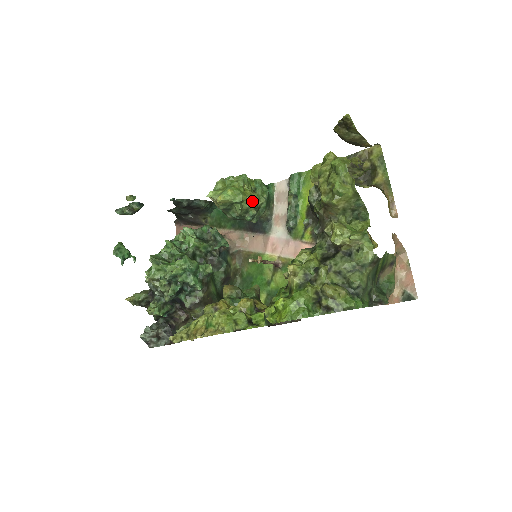
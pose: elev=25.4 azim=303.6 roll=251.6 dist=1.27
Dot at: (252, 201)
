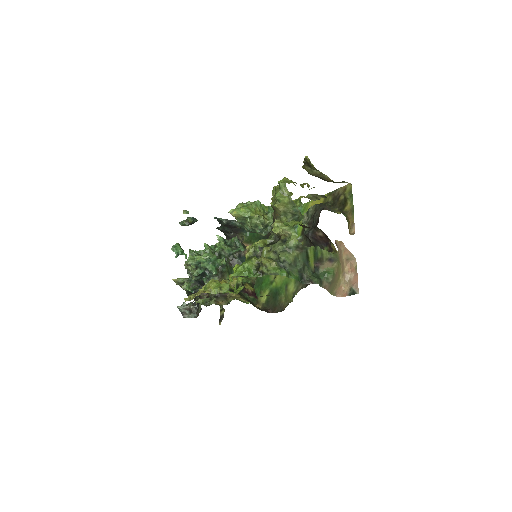
Dot at: (260, 219)
